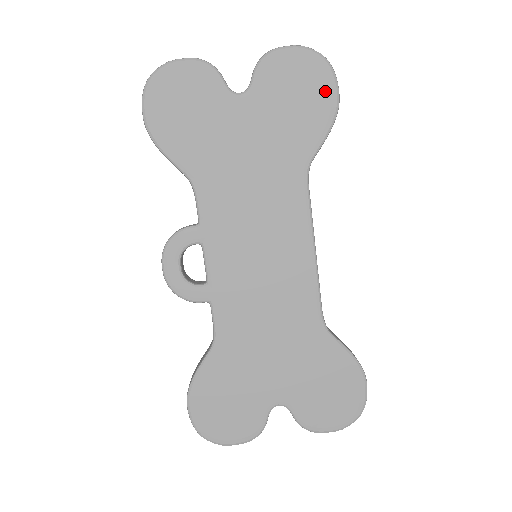
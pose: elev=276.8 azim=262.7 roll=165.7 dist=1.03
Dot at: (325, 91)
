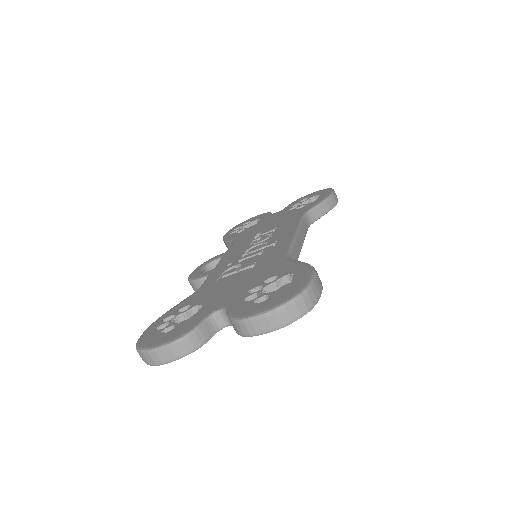
Dot at: occluded
